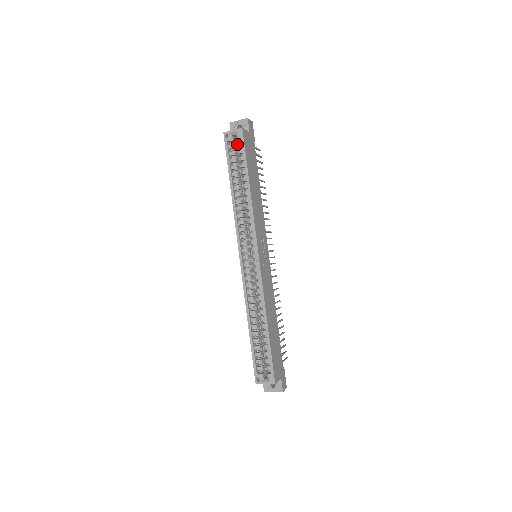
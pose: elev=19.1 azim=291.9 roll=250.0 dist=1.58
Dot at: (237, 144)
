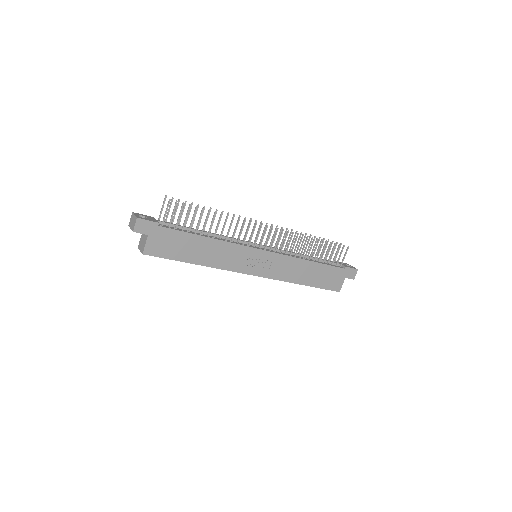
Dot at: occluded
